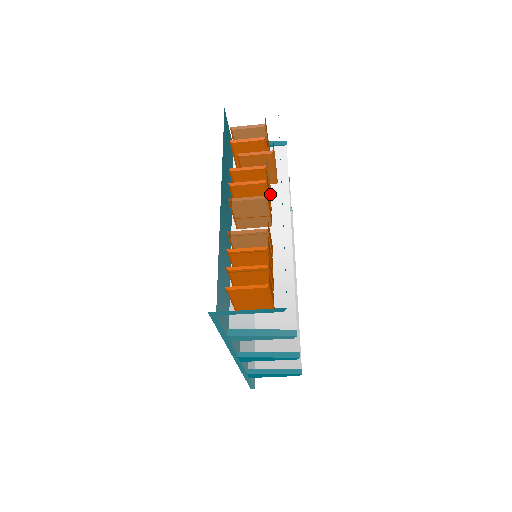
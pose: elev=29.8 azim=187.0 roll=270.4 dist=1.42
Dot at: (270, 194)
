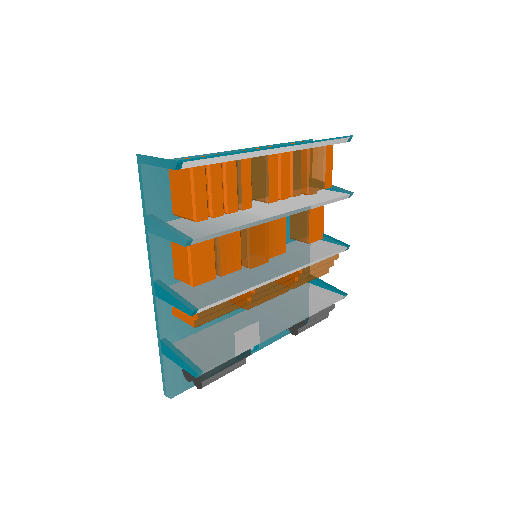
Dot at: (292, 192)
